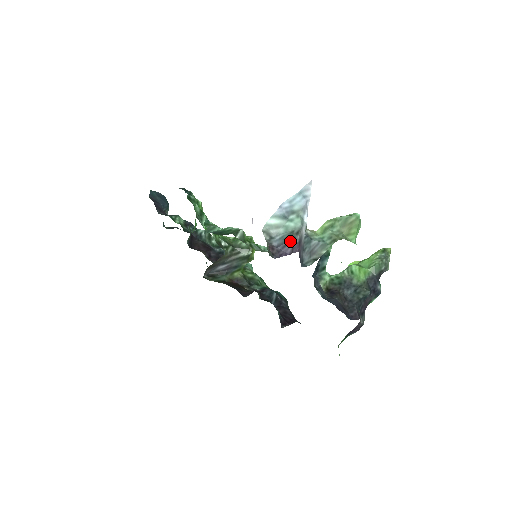
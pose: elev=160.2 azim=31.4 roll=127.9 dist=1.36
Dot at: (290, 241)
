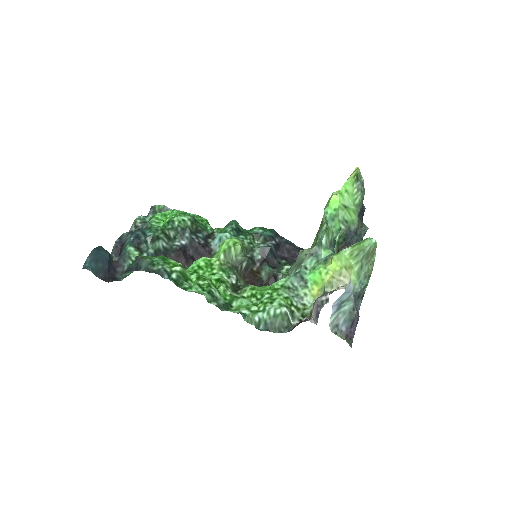
Dot at: (354, 320)
